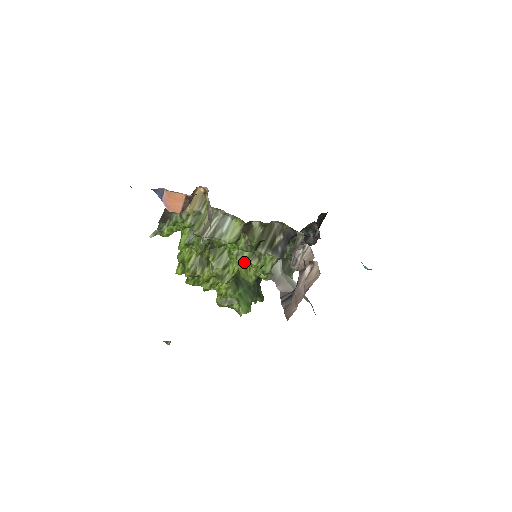
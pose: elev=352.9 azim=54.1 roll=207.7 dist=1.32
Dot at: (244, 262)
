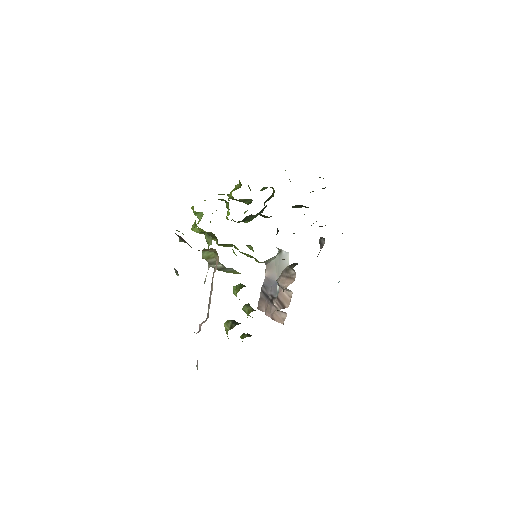
Dot at: (227, 330)
